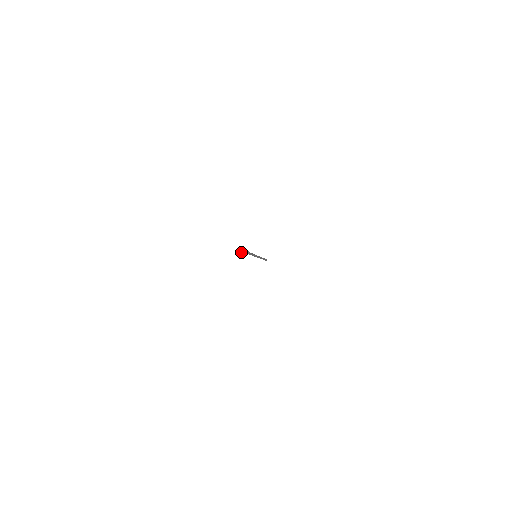
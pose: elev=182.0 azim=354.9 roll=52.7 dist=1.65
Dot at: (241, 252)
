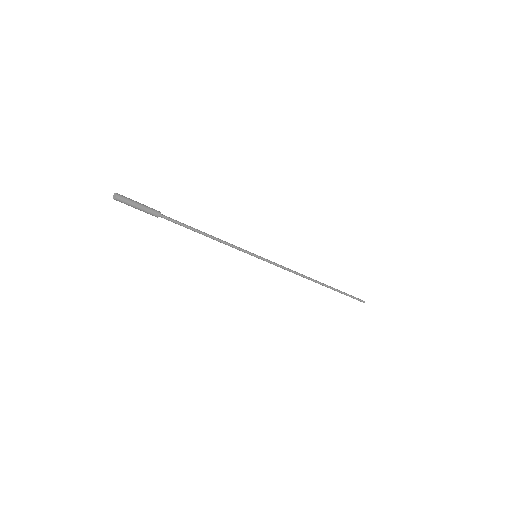
Dot at: (114, 198)
